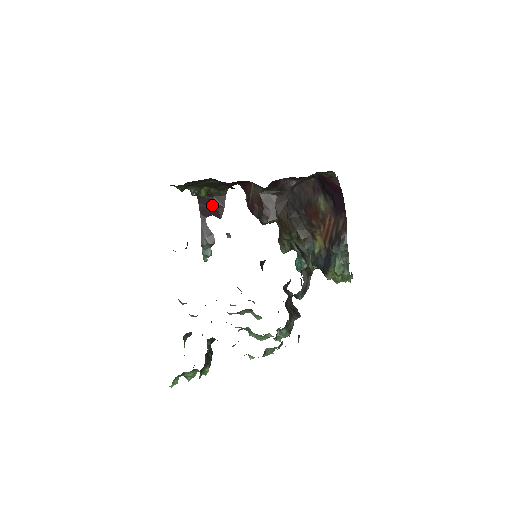
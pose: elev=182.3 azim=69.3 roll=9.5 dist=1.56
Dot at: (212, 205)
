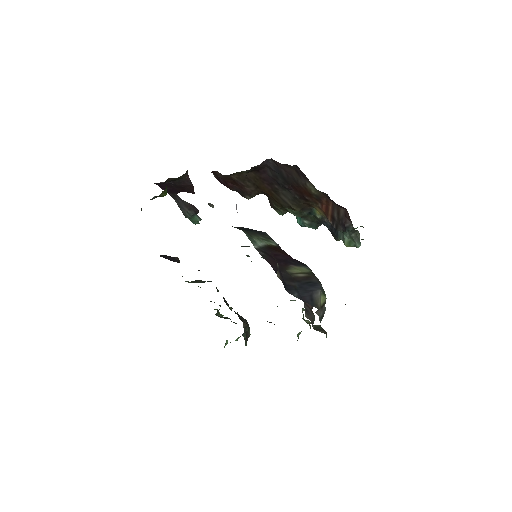
Dot at: (177, 187)
